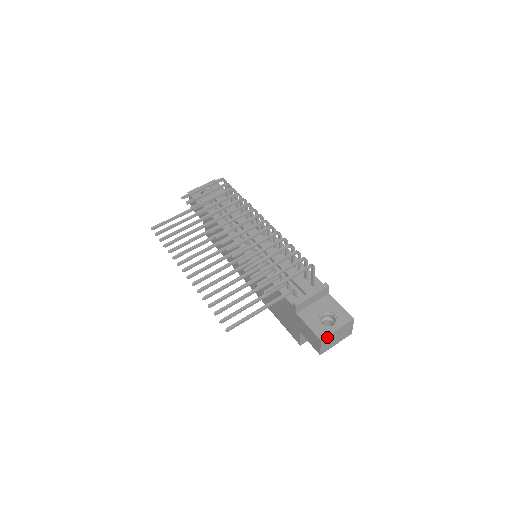
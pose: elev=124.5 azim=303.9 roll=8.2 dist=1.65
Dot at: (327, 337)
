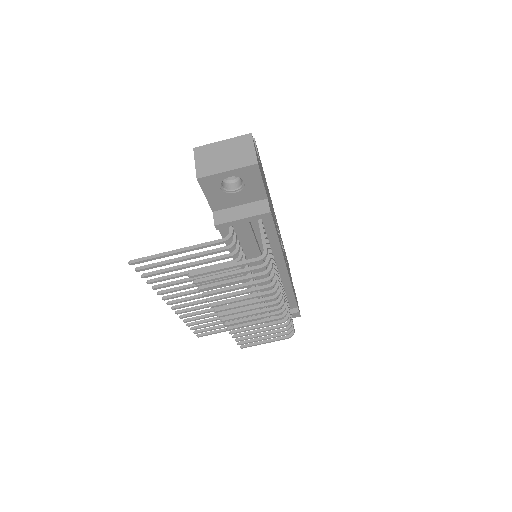
Dot at: occluded
